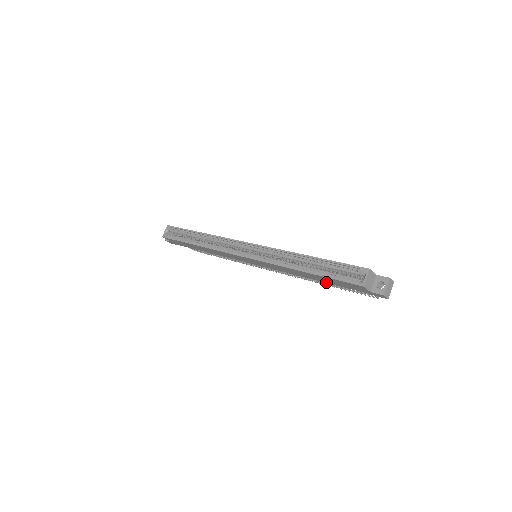
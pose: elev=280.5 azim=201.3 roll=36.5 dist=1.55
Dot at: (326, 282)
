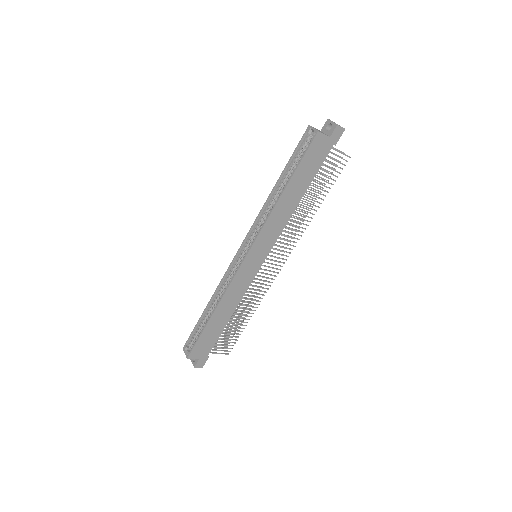
Dot at: (307, 185)
